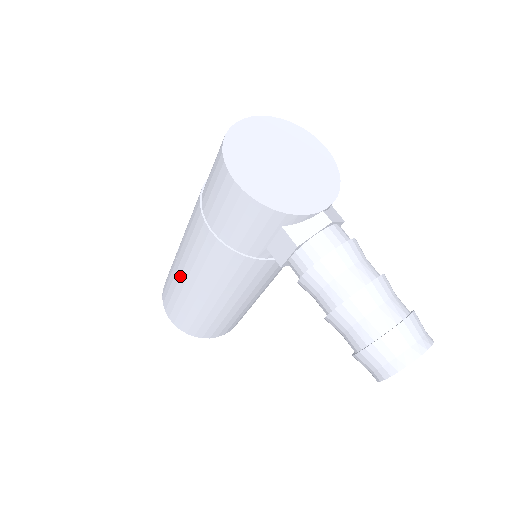
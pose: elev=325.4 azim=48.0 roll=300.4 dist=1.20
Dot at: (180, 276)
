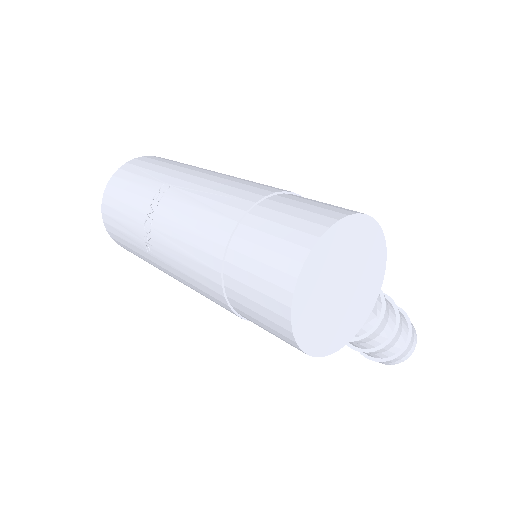
Dot at: occluded
